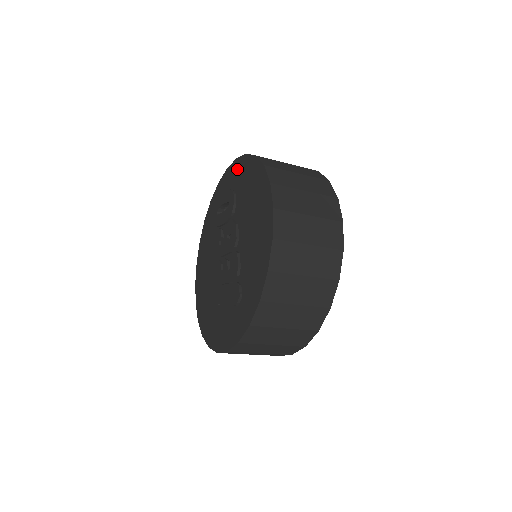
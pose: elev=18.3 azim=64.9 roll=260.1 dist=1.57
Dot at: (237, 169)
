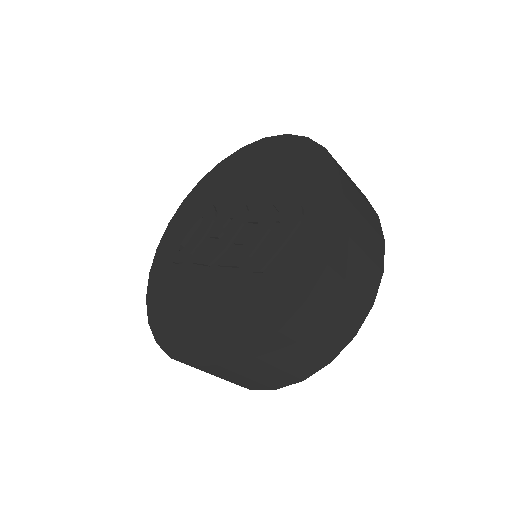
Dot at: (193, 199)
